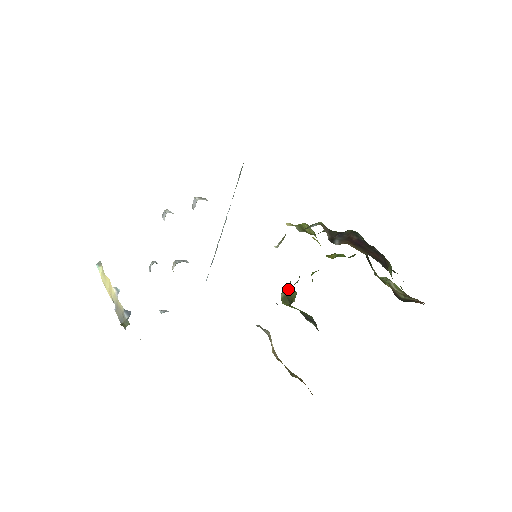
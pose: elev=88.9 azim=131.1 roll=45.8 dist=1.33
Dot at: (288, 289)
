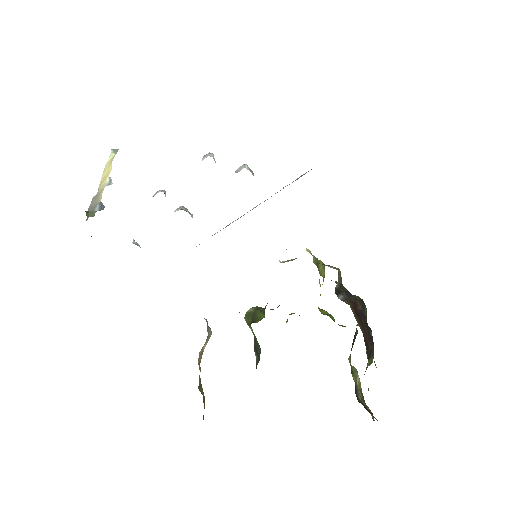
Dot at: (260, 308)
